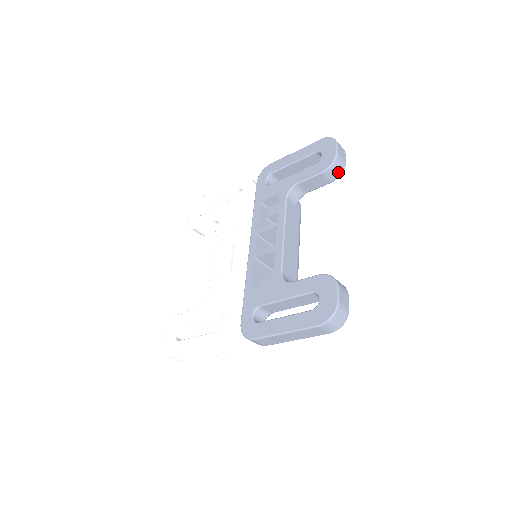
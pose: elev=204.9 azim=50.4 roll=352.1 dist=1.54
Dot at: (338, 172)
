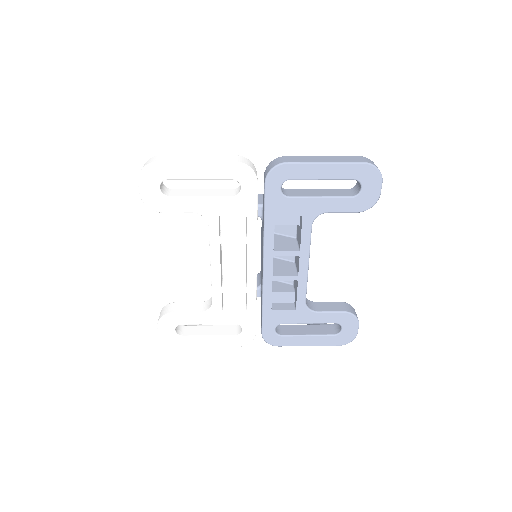
Dot at: occluded
